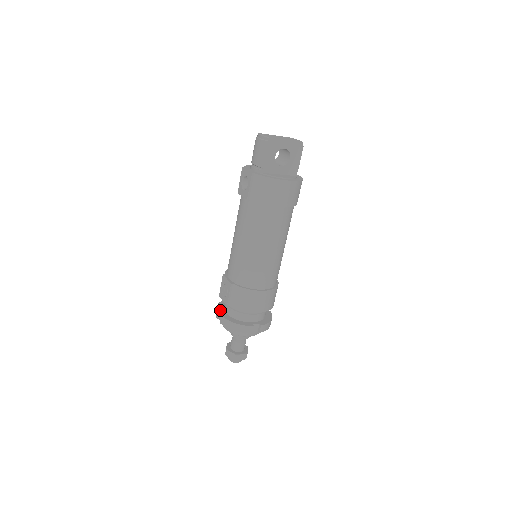
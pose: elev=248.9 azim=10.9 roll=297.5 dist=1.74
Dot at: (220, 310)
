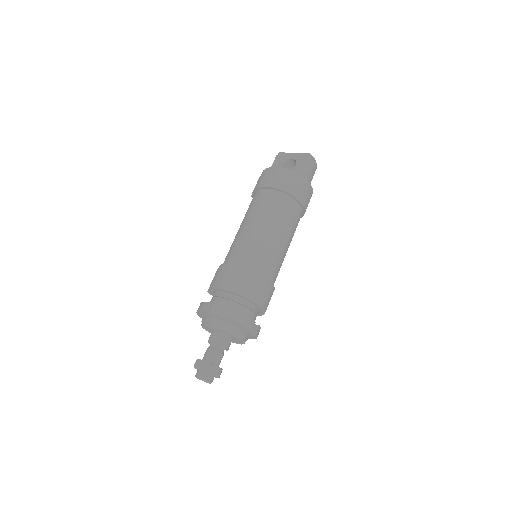
Dot at: occluded
